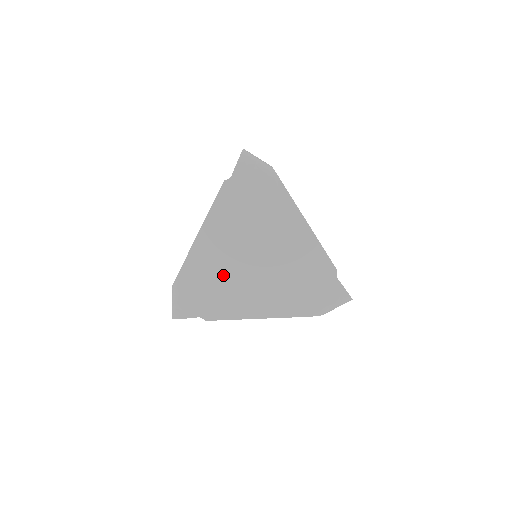
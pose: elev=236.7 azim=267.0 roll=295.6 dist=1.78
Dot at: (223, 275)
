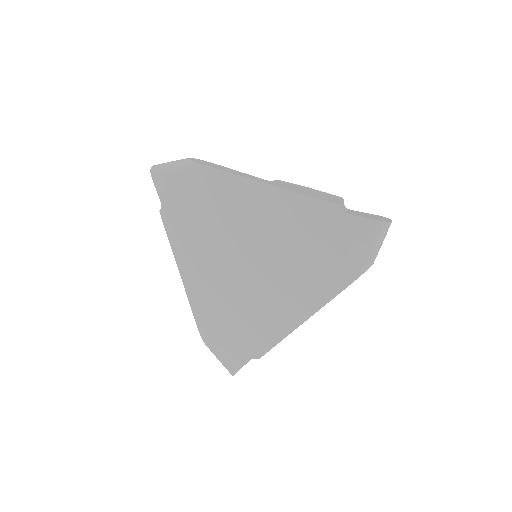
Dot at: (235, 303)
